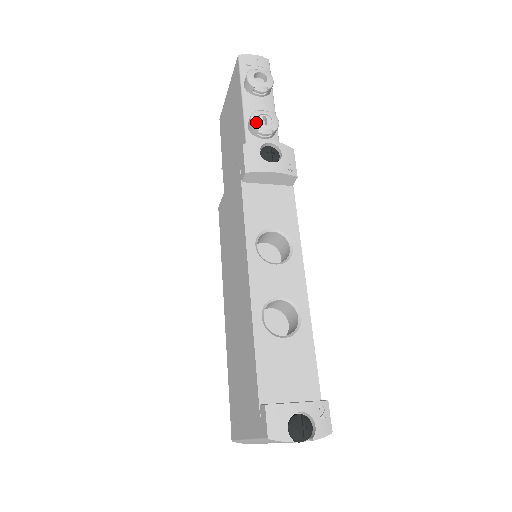
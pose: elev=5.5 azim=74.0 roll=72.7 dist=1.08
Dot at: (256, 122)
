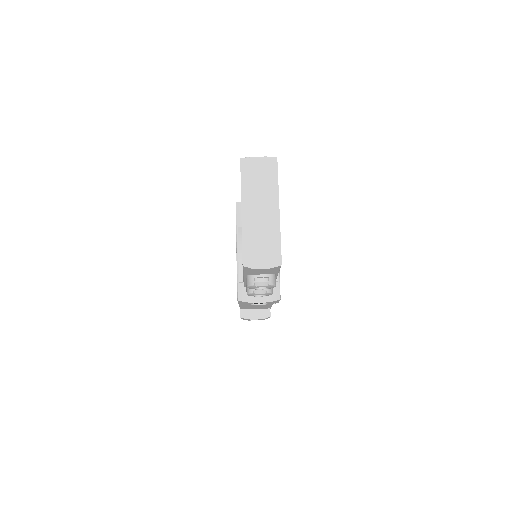
Dot at: occluded
